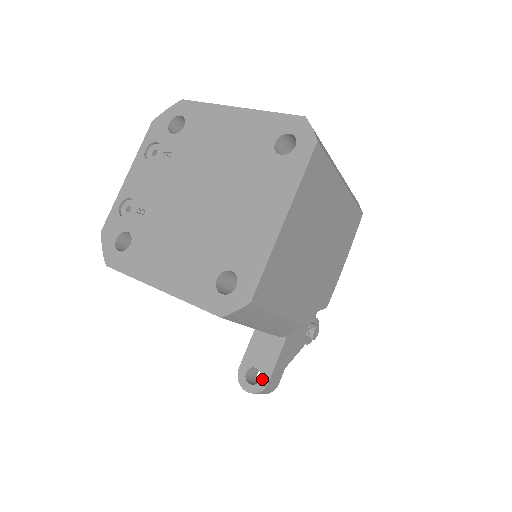
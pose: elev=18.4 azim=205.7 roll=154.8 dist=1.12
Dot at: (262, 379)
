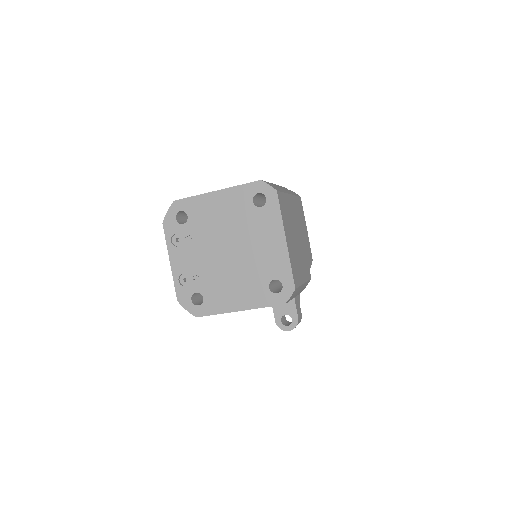
Dot at: (293, 318)
